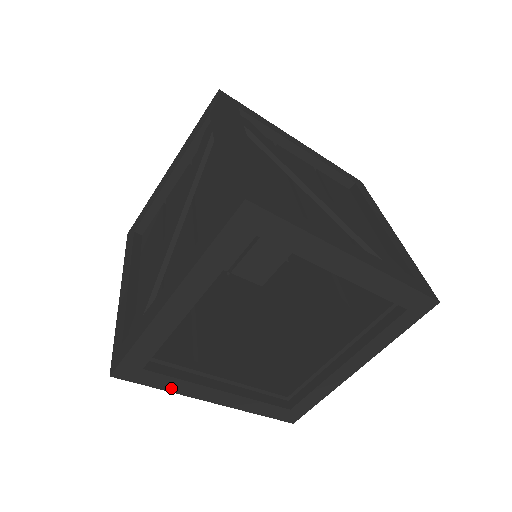
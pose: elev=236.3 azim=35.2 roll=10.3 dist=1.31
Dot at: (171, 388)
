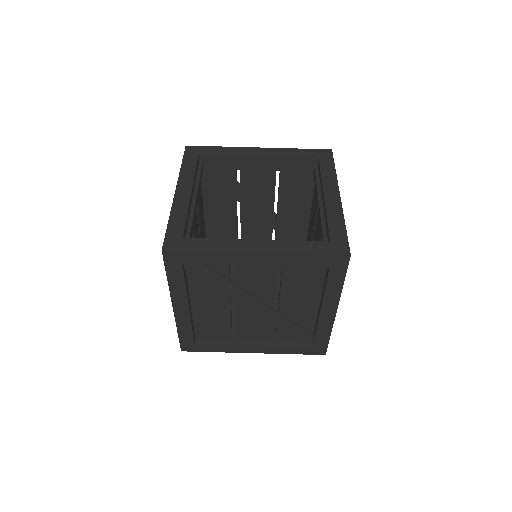
Dot at: (184, 169)
